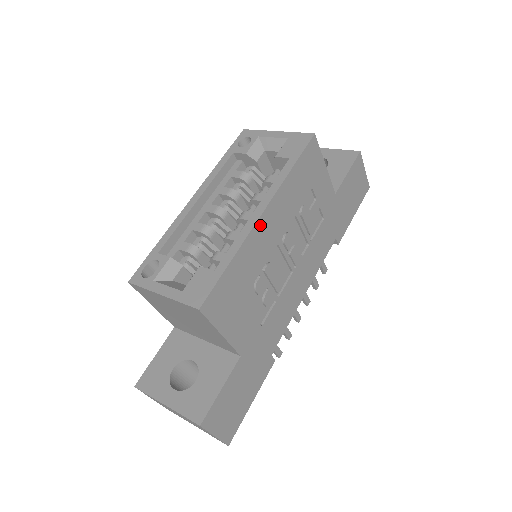
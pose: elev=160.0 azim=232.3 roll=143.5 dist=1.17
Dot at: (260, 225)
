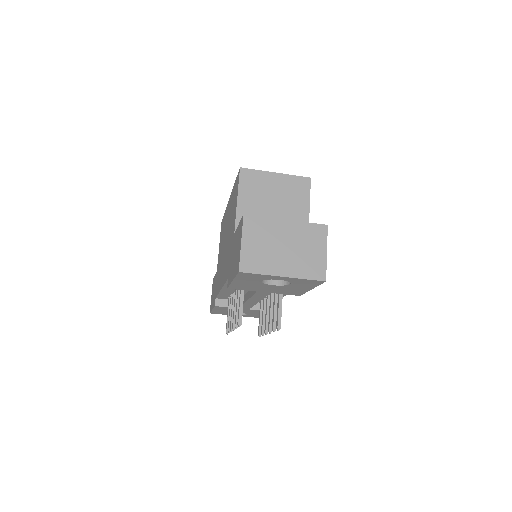
Dot at: occluded
